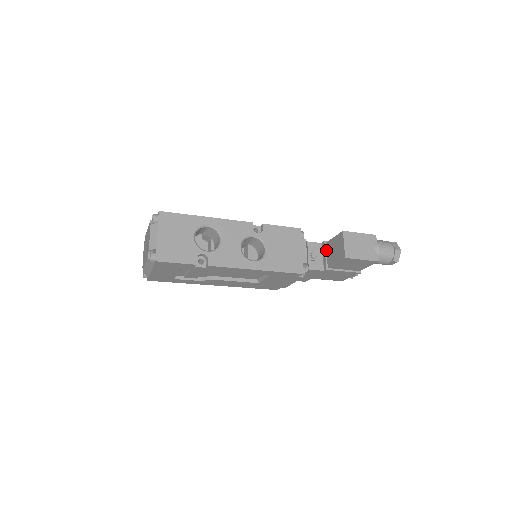
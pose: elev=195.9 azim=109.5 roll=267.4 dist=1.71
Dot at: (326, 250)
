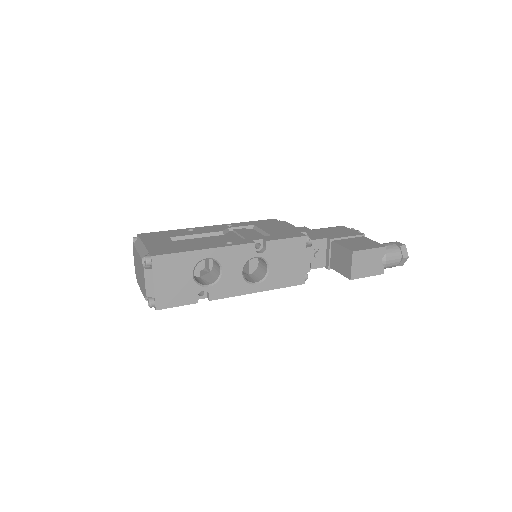
Dot at: (331, 249)
